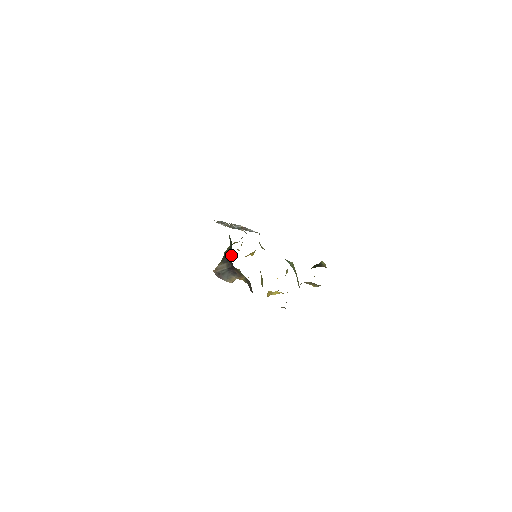
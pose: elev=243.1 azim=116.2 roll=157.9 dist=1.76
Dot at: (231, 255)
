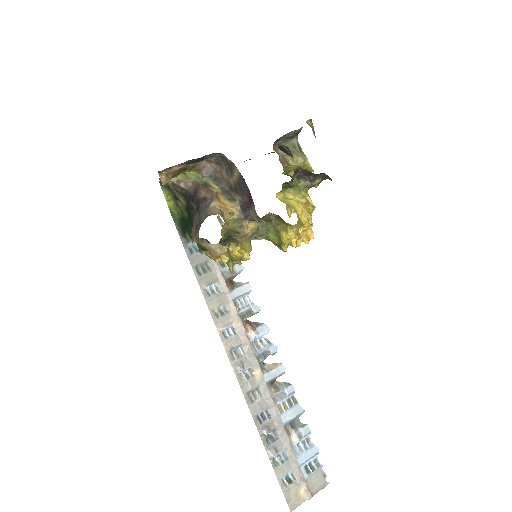
Dot at: (186, 207)
